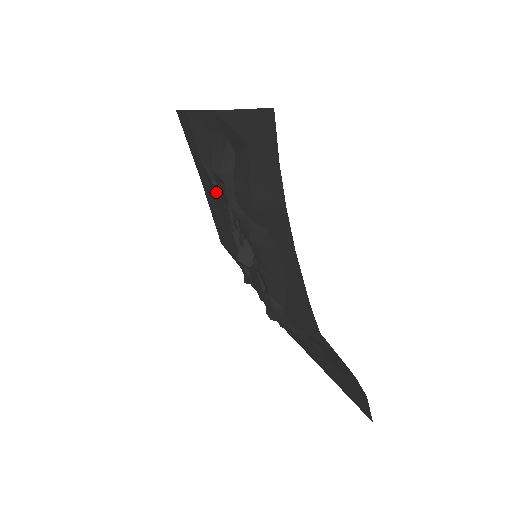
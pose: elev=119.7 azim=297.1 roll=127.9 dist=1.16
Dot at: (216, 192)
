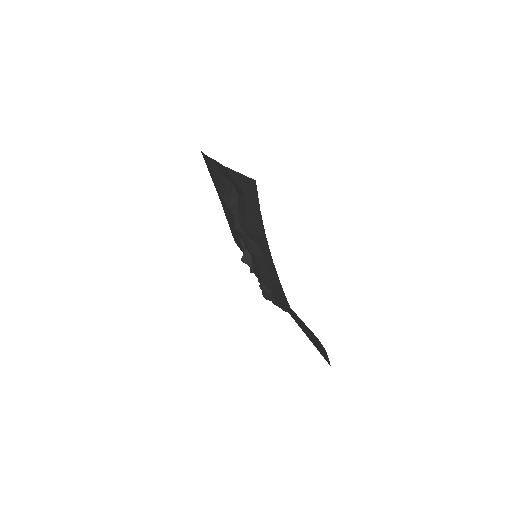
Dot at: (229, 212)
